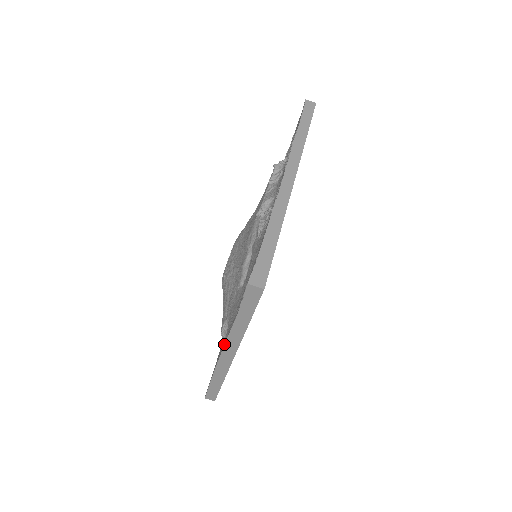
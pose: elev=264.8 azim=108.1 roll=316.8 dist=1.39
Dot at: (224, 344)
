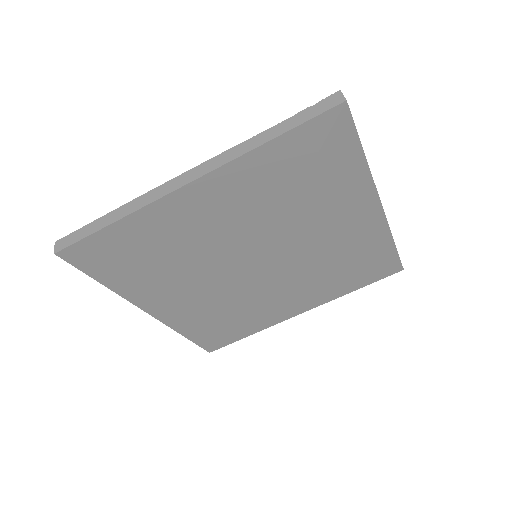
Dot at: (211, 158)
